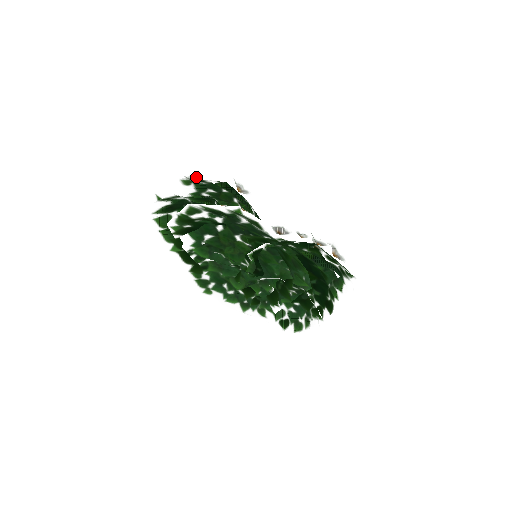
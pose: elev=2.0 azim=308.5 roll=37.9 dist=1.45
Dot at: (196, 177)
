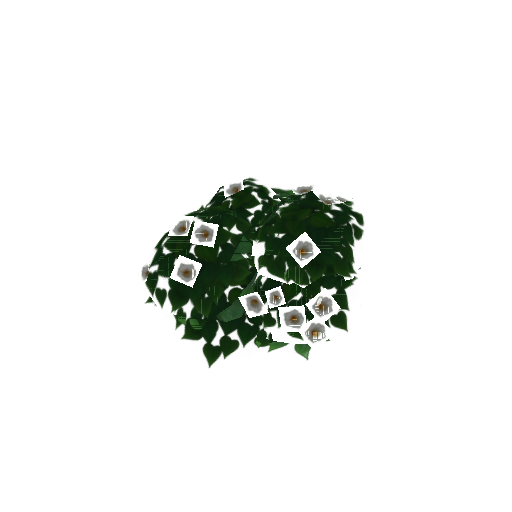
Dot at: (147, 277)
